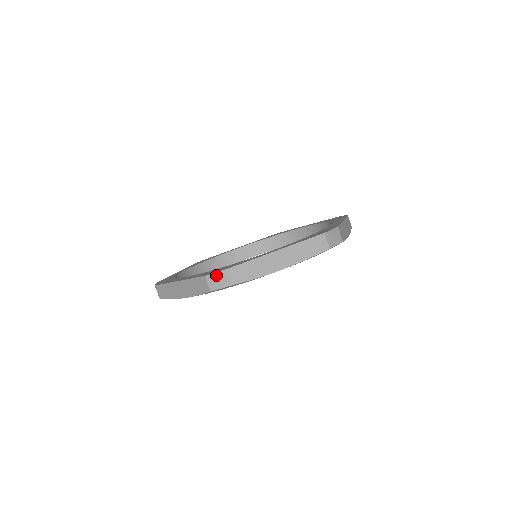
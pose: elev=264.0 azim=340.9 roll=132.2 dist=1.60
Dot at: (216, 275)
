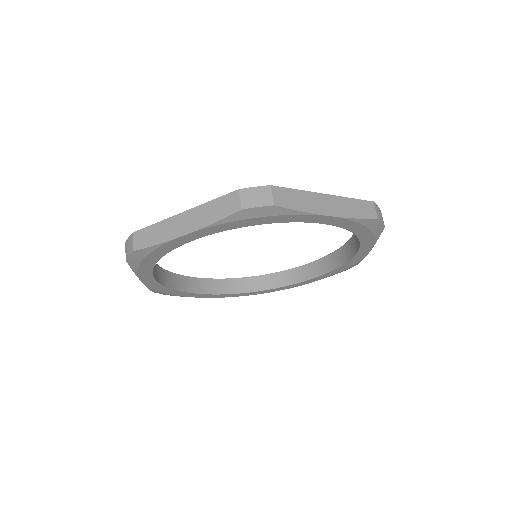
Dot at: (128, 240)
